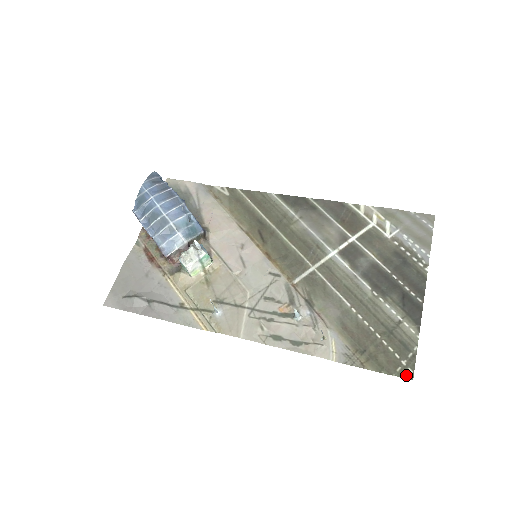
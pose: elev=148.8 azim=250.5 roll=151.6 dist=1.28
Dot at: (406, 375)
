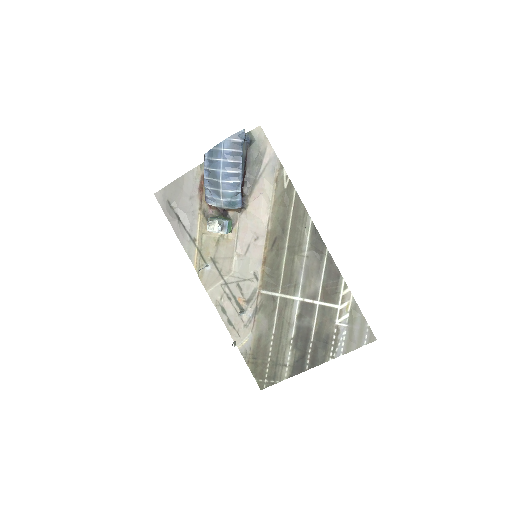
Dot at: (260, 386)
